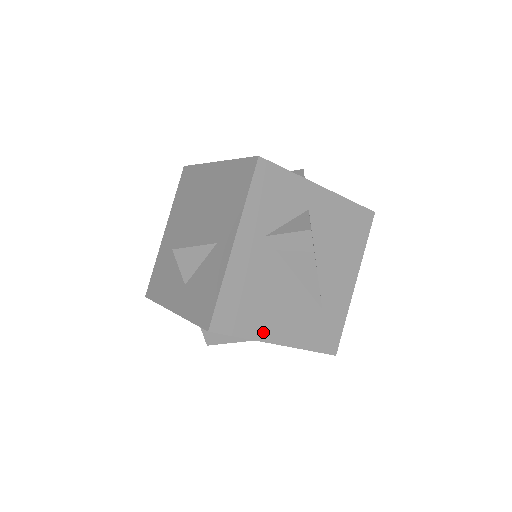
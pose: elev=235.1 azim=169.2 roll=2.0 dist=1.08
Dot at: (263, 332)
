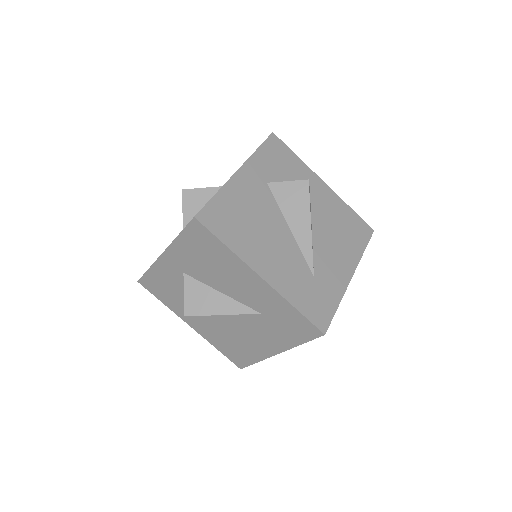
Dot at: (248, 255)
